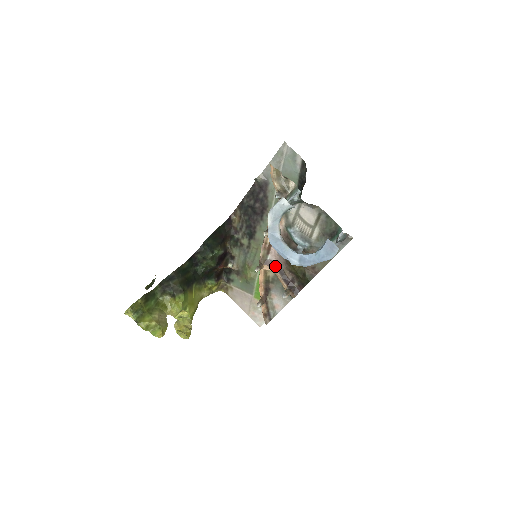
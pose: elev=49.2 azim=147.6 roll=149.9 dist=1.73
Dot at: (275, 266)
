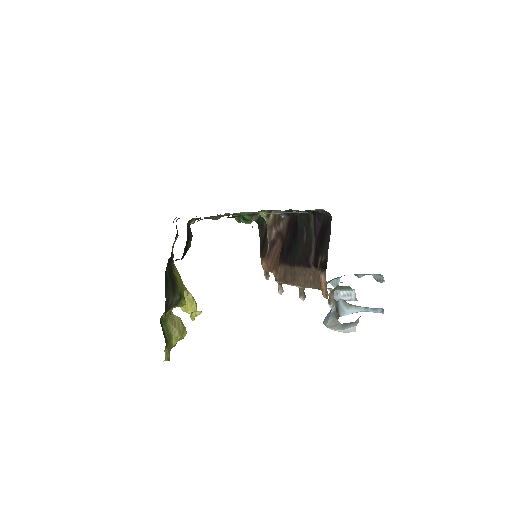
Dot at: occluded
